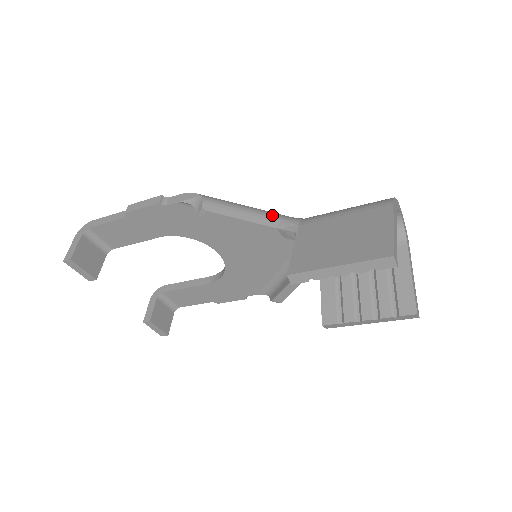
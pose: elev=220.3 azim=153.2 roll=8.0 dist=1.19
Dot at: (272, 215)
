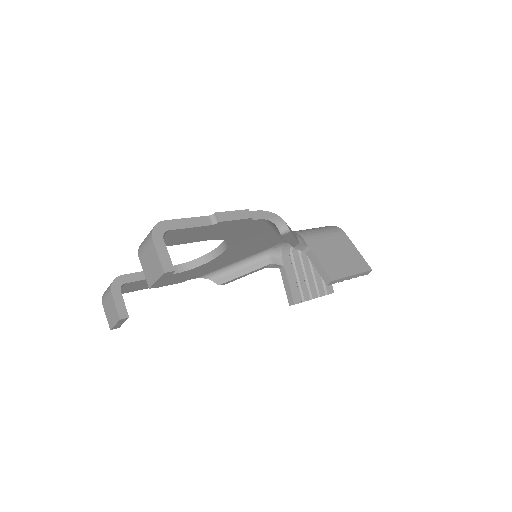
Dot at: occluded
